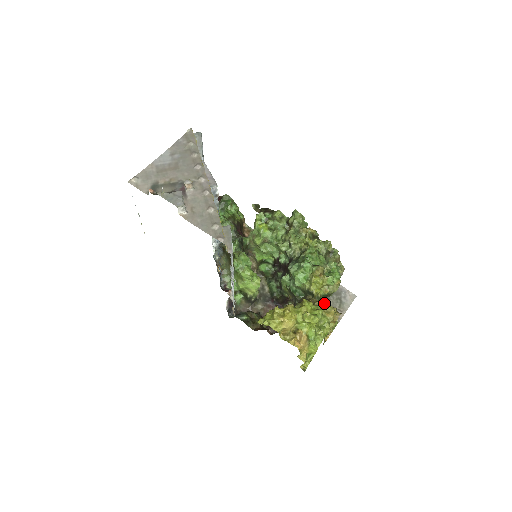
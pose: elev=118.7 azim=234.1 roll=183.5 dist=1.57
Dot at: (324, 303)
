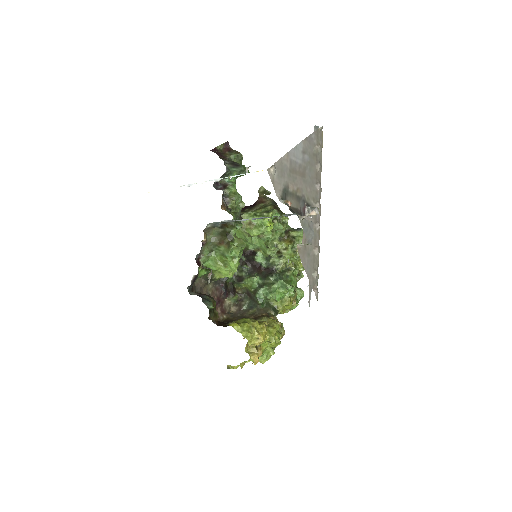
Dot at: occluded
